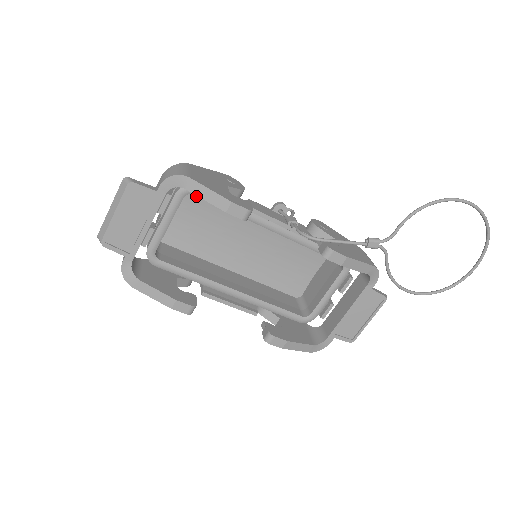
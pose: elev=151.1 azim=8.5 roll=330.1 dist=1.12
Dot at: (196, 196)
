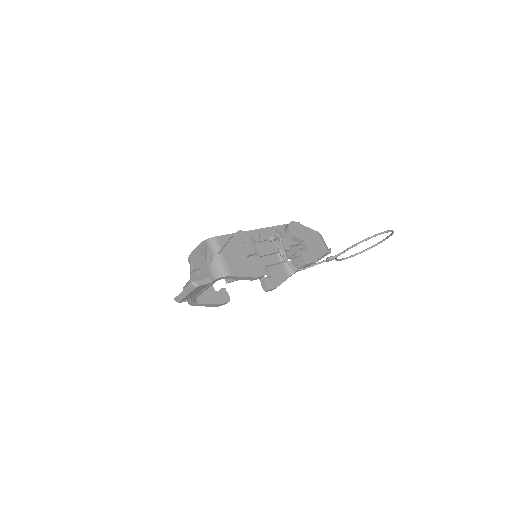
Dot at: occluded
